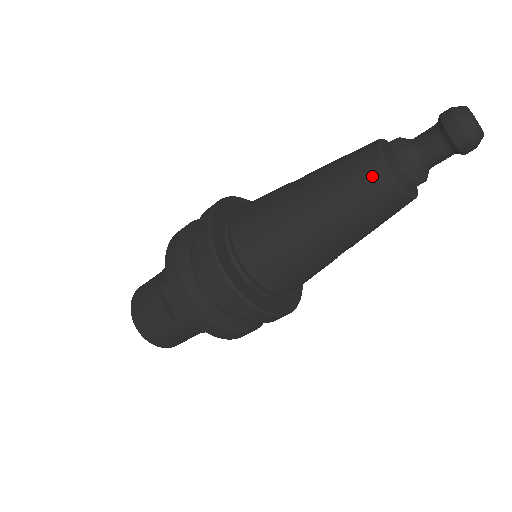
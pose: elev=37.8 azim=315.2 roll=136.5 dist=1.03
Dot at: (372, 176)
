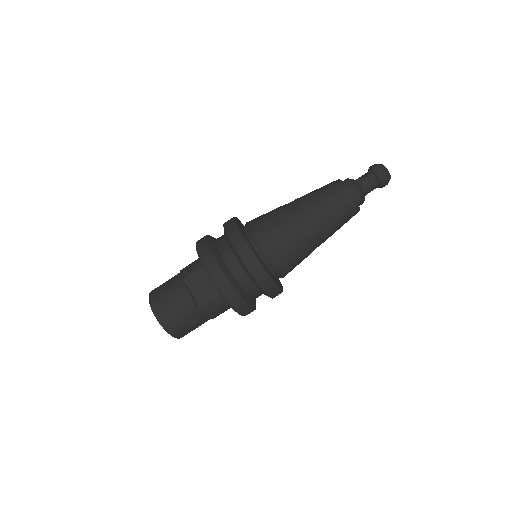
Dot at: (341, 194)
